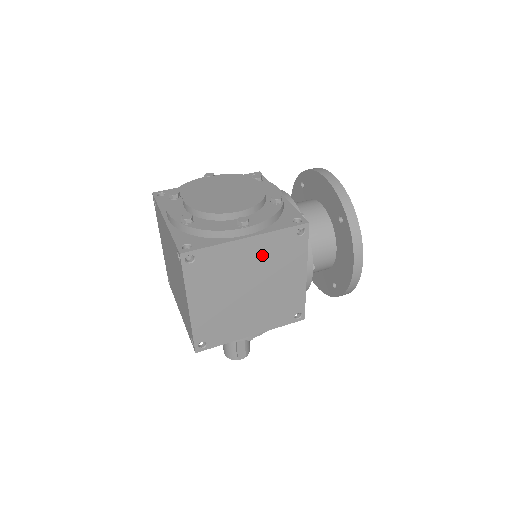
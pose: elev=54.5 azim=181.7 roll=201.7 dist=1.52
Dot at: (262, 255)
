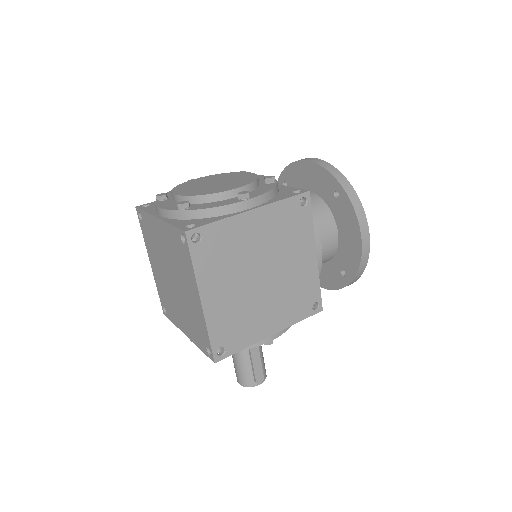
Dot at: (269, 231)
